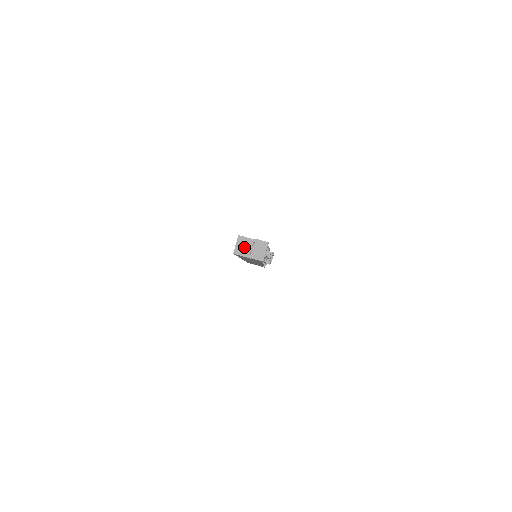
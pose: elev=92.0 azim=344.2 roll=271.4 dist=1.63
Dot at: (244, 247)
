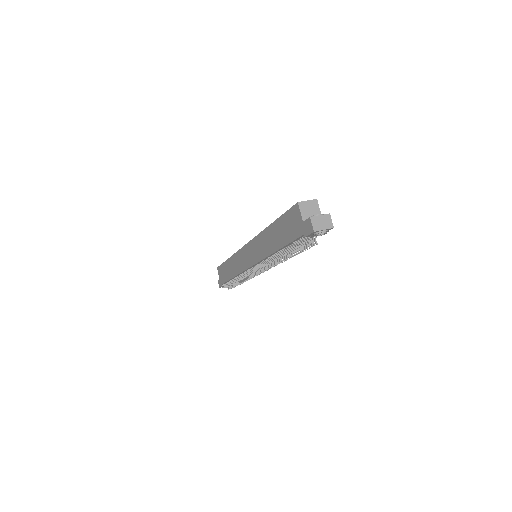
Dot at: (310, 210)
